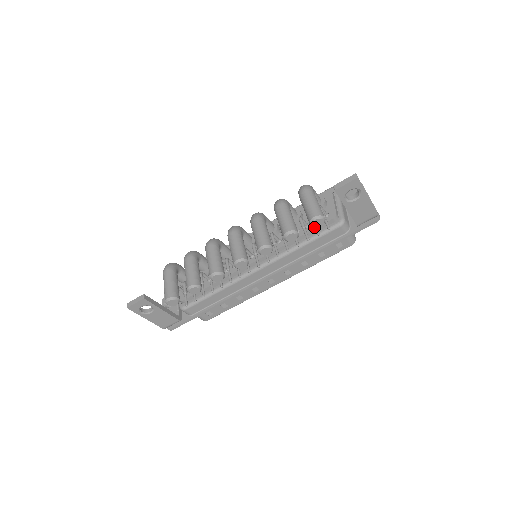
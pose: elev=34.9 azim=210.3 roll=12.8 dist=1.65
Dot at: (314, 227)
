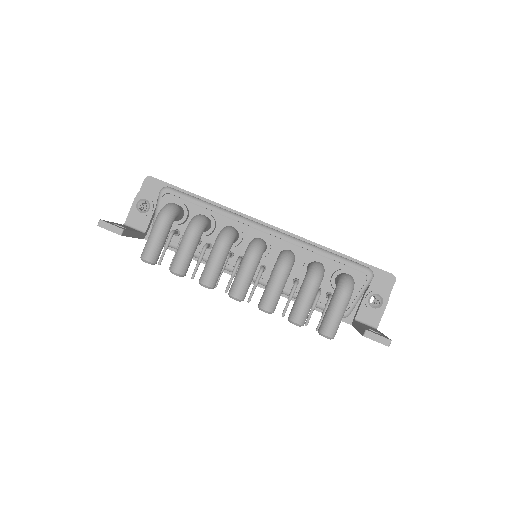
Dot at: (320, 319)
